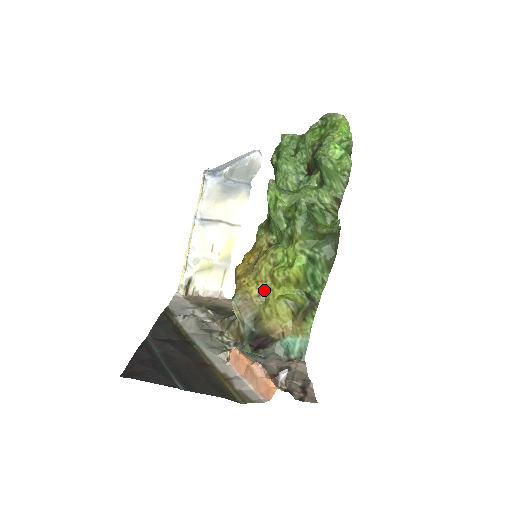
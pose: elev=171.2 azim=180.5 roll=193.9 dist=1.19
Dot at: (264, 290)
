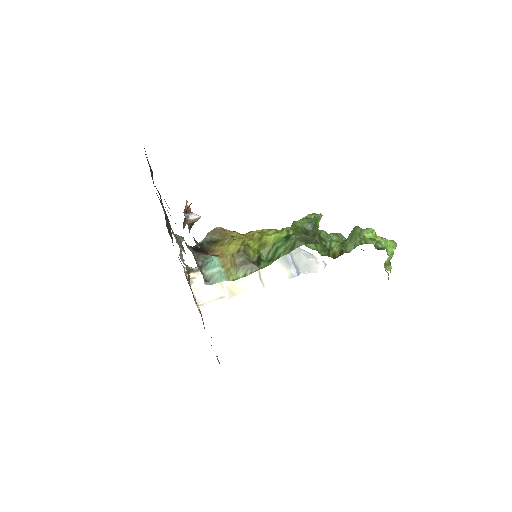
Dot at: (240, 237)
